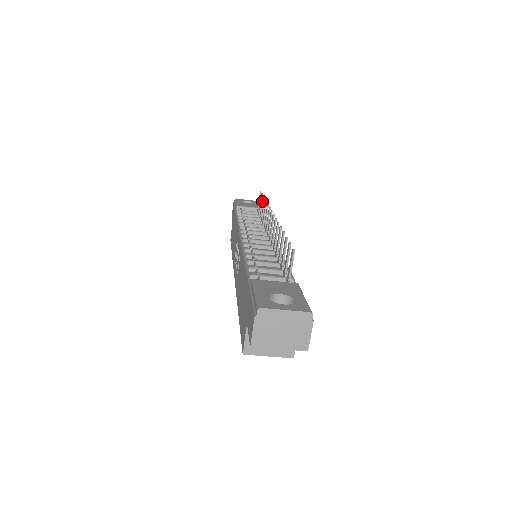
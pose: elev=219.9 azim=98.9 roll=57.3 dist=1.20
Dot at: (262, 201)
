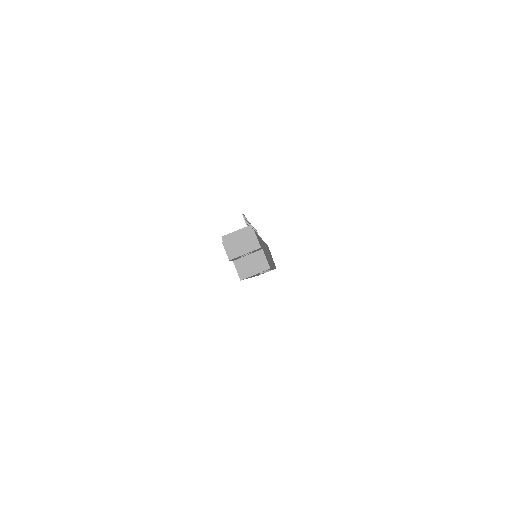
Dot at: occluded
